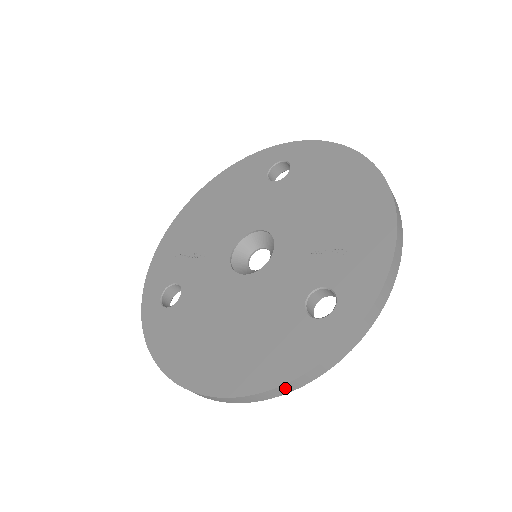
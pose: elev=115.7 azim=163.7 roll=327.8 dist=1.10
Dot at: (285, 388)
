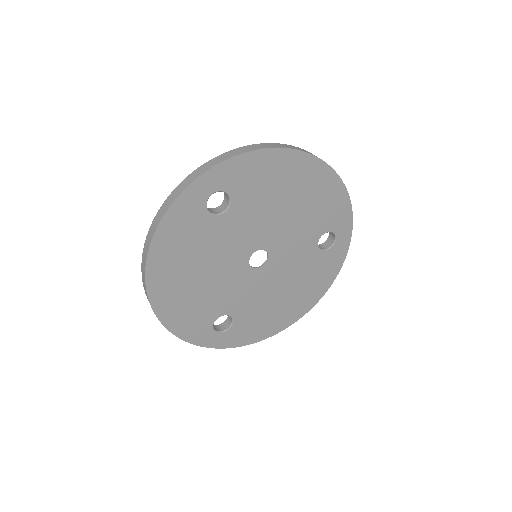
Dot at: (154, 226)
